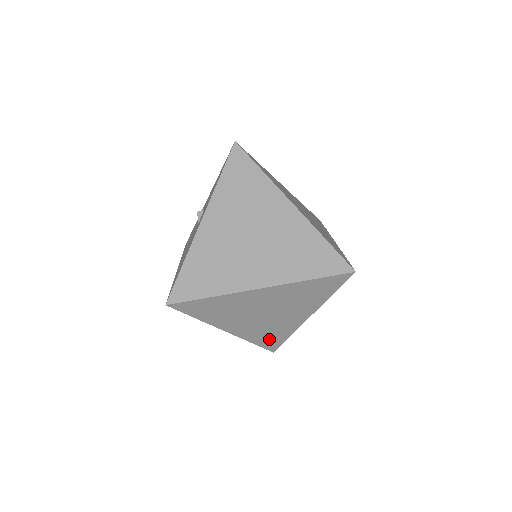
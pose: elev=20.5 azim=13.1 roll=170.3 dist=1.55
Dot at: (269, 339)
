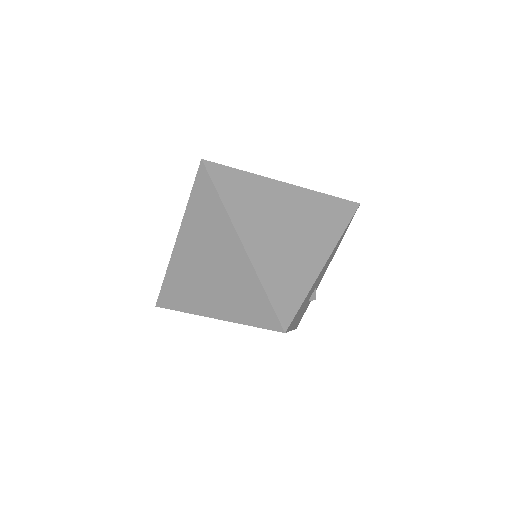
Dot at: occluded
